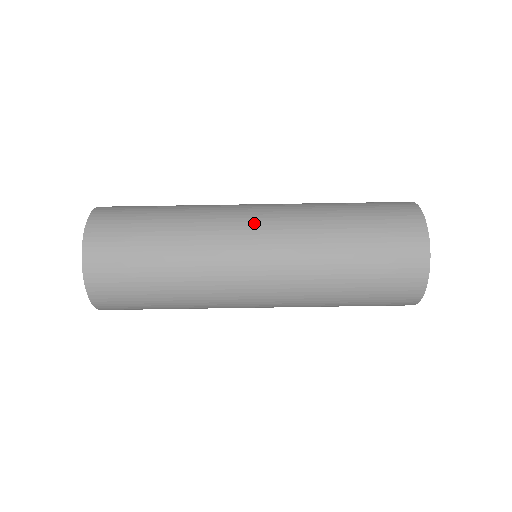
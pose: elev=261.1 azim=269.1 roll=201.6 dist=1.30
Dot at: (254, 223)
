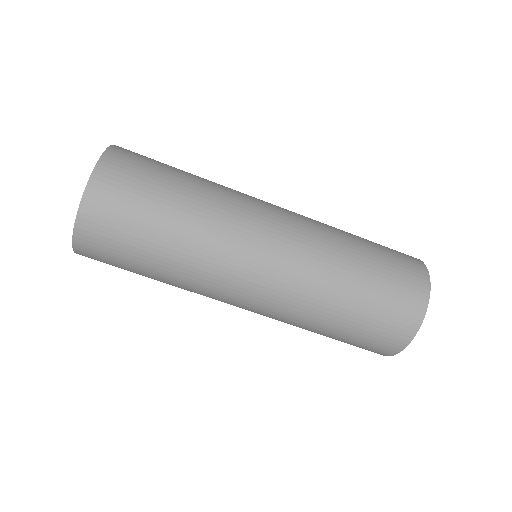
Dot at: (275, 206)
